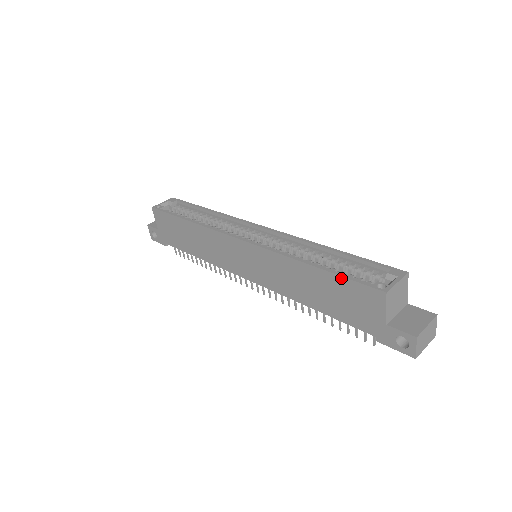
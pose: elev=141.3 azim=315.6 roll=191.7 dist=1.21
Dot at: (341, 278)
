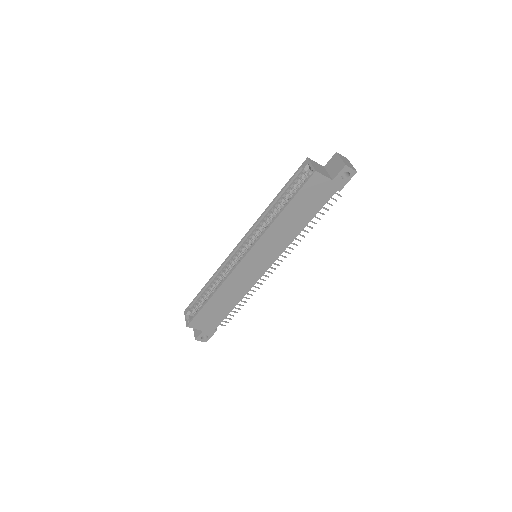
Dot at: (297, 196)
